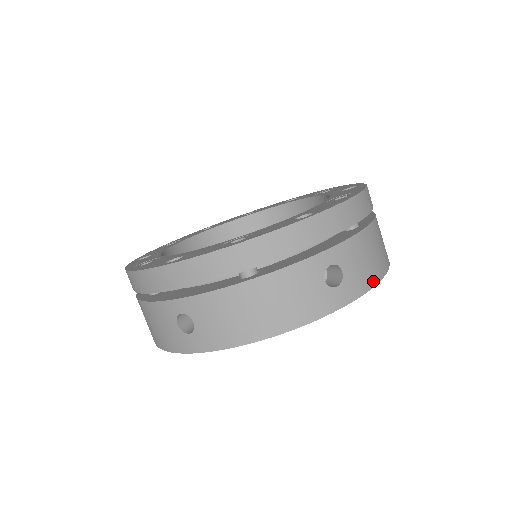
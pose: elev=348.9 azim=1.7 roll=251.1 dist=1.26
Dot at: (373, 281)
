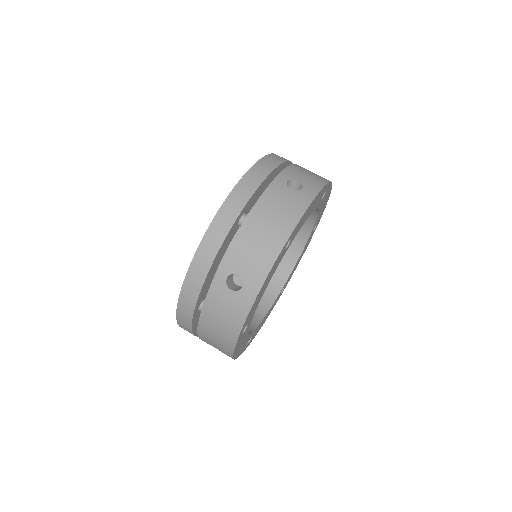
Dot at: (273, 257)
